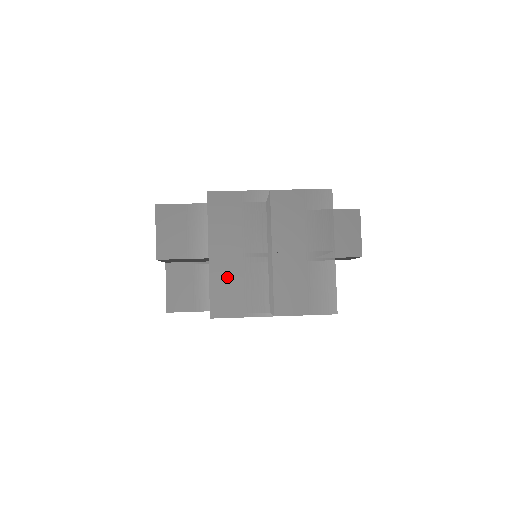
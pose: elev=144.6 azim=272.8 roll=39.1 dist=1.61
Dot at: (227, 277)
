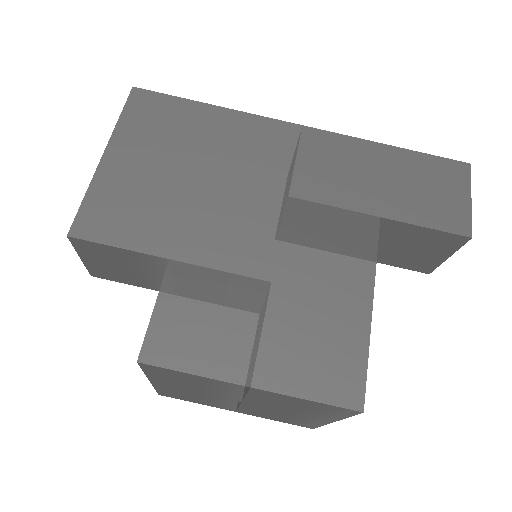
Dot at: (178, 392)
